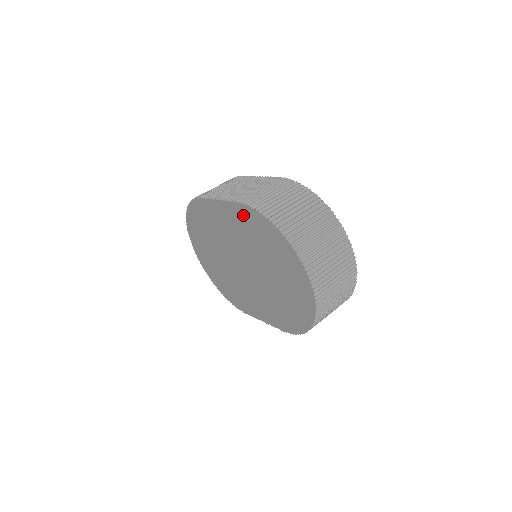
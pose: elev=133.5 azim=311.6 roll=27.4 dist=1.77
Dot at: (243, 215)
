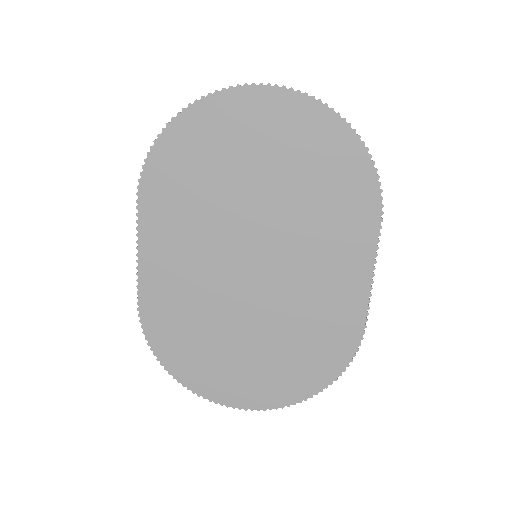
Dot at: (157, 199)
